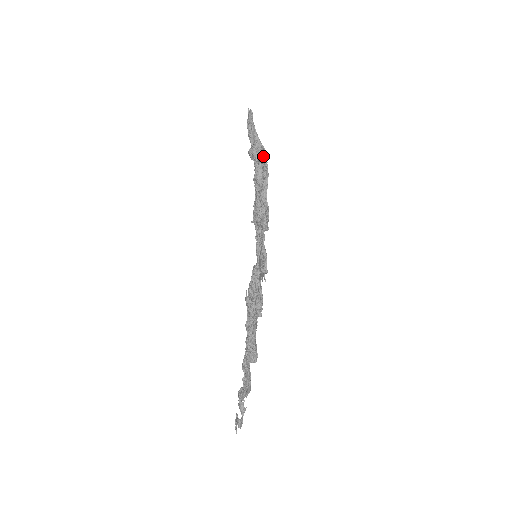
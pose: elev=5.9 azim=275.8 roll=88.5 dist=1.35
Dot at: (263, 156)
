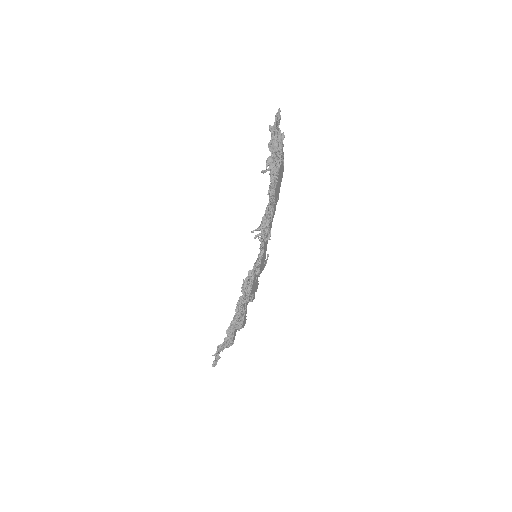
Dot at: (274, 174)
